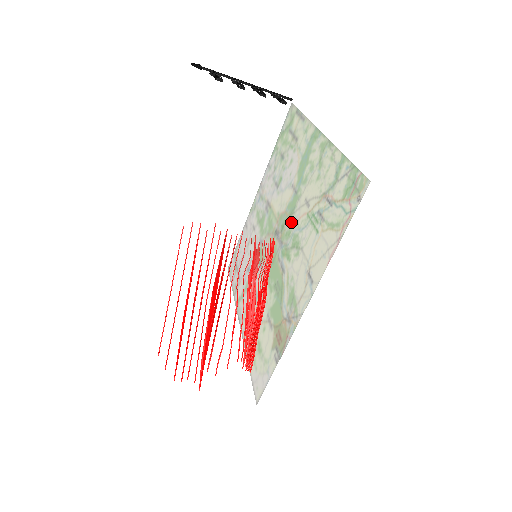
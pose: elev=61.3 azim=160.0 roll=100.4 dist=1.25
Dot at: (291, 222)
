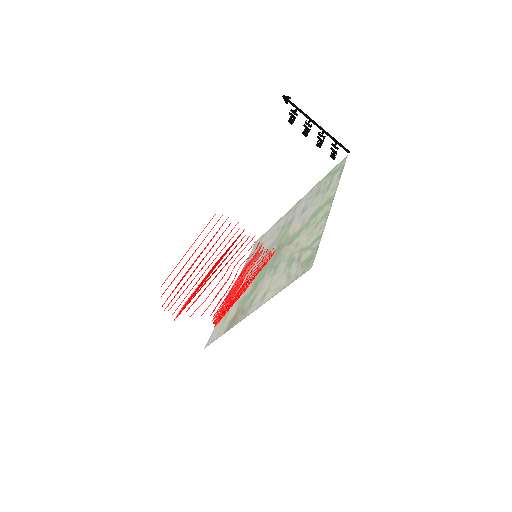
Dot at: (286, 249)
